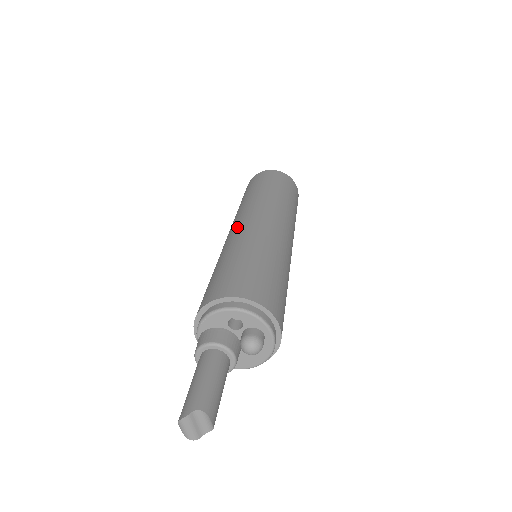
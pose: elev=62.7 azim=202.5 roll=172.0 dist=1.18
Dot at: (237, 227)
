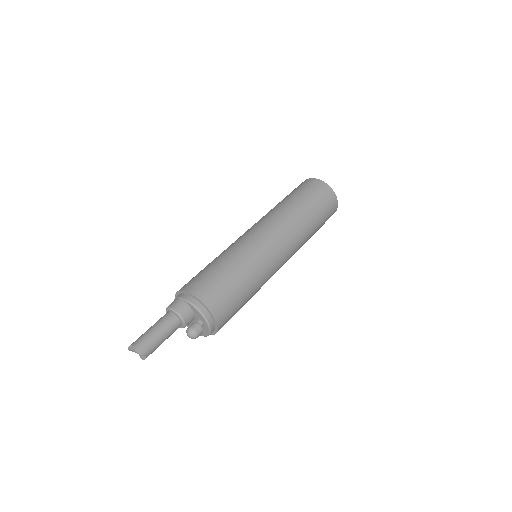
Dot at: (272, 246)
